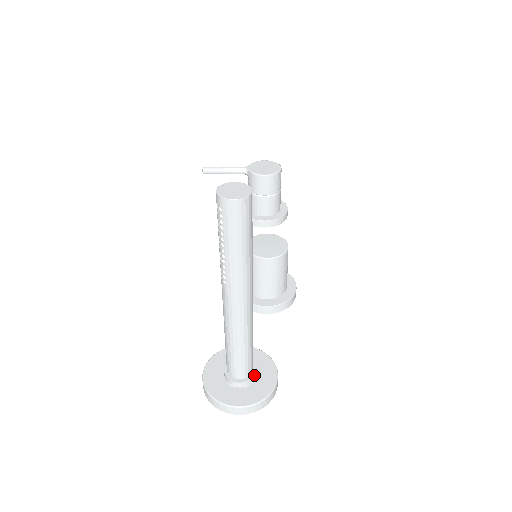
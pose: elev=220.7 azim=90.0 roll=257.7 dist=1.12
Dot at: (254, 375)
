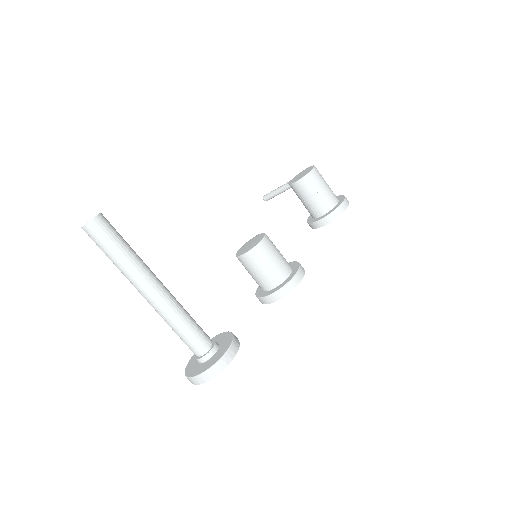
Dot at: (209, 352)
